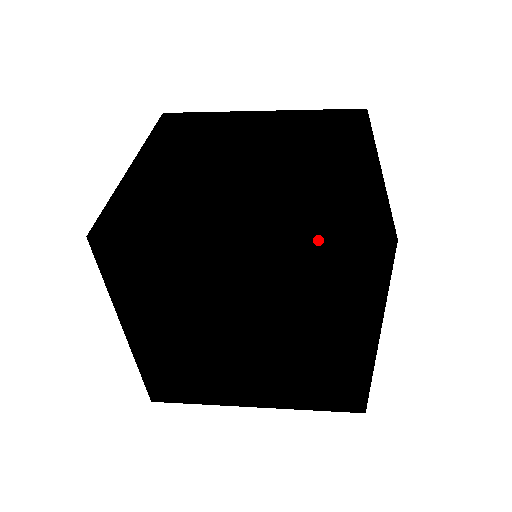
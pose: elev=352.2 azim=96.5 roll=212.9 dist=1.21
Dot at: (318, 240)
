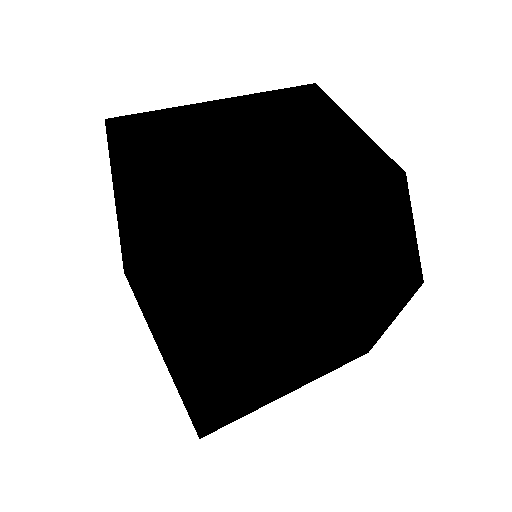
Dot at: occluded
